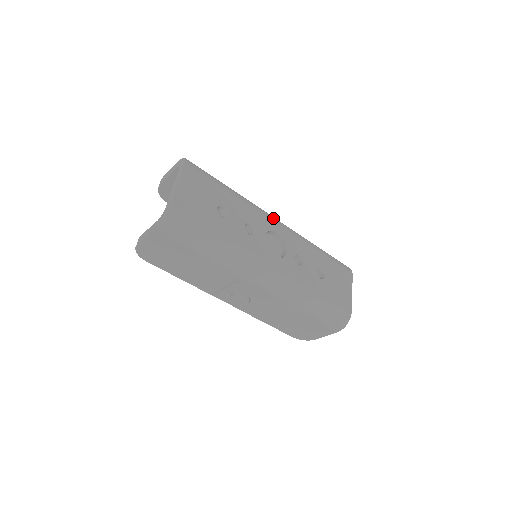
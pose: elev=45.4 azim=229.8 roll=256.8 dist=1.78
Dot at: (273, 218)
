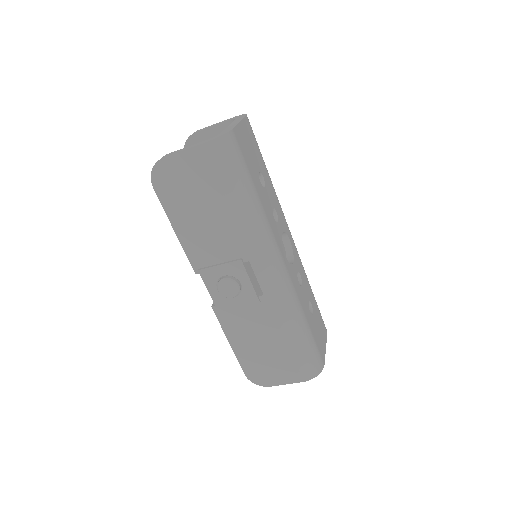
Dot at: occluded
